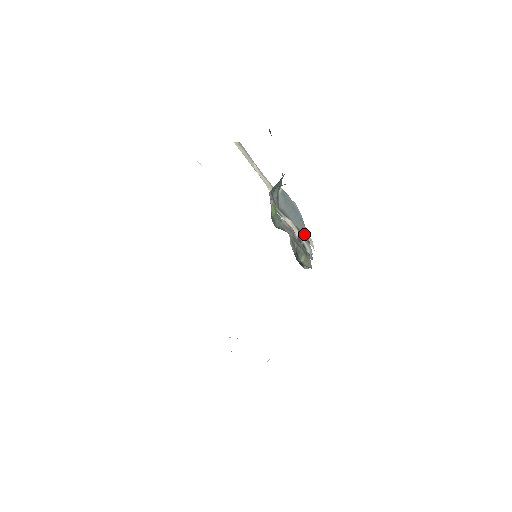
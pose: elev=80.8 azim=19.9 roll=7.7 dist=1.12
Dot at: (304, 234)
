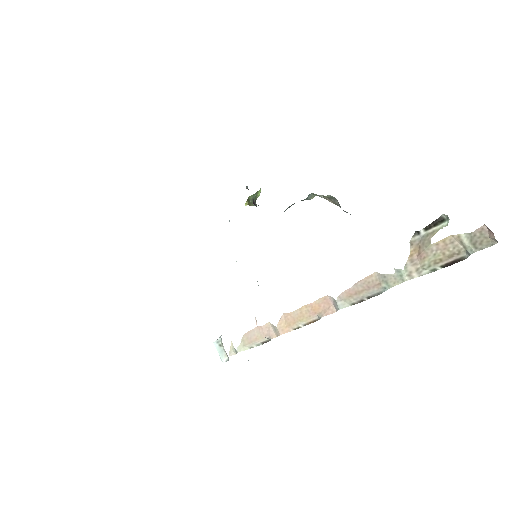
Dot at: occluded
